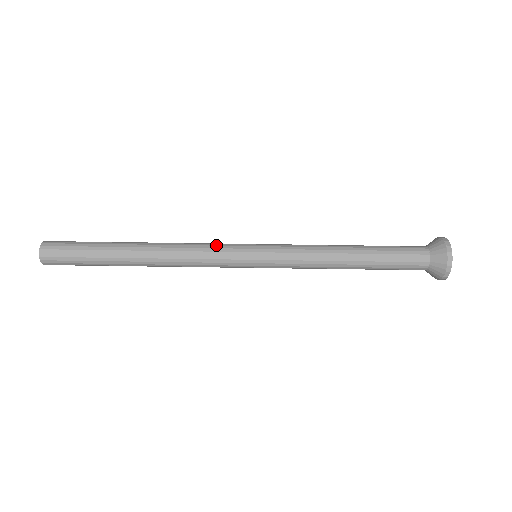
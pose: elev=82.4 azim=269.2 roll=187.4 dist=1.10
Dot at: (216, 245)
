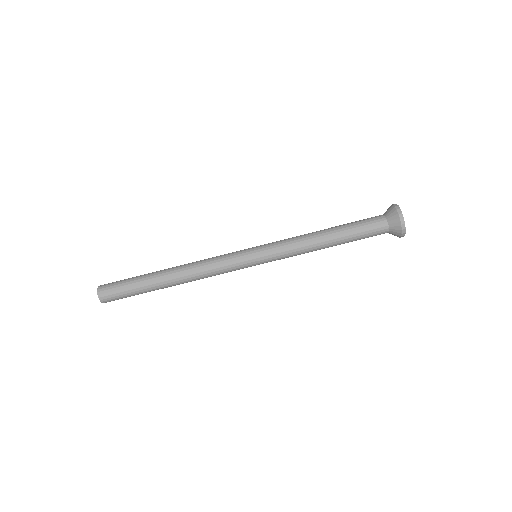
Dot at: (225, 263)
